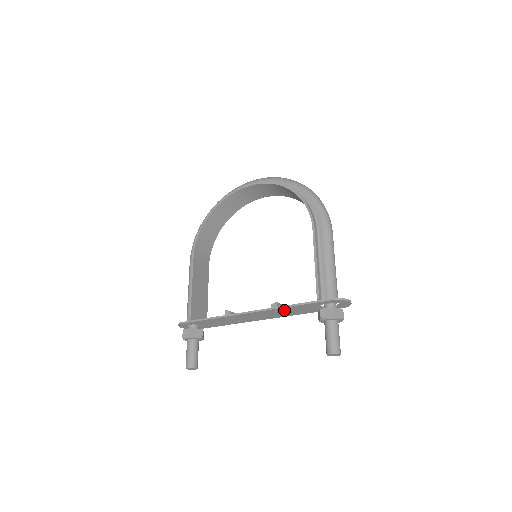
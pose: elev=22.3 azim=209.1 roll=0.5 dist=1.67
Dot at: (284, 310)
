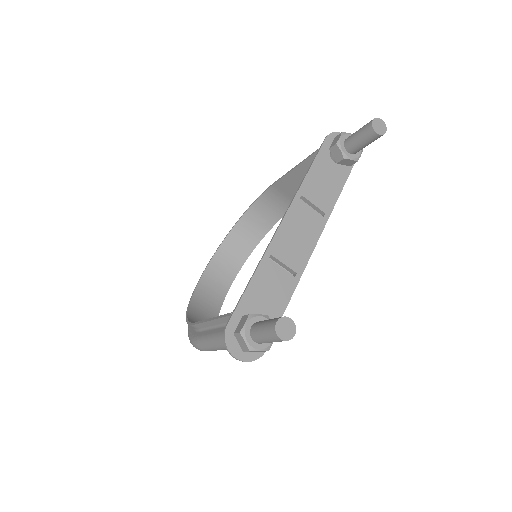
Dot at: (310, 193)
